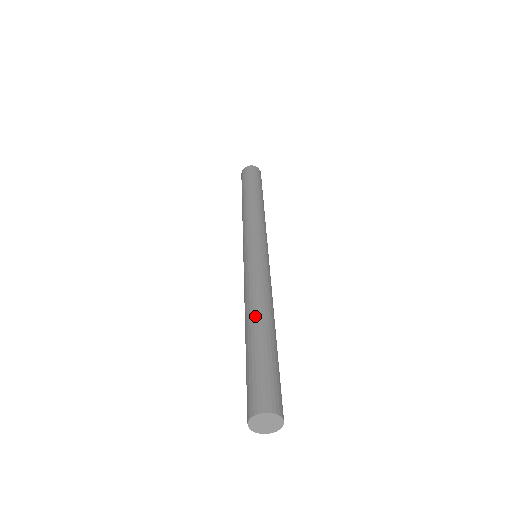
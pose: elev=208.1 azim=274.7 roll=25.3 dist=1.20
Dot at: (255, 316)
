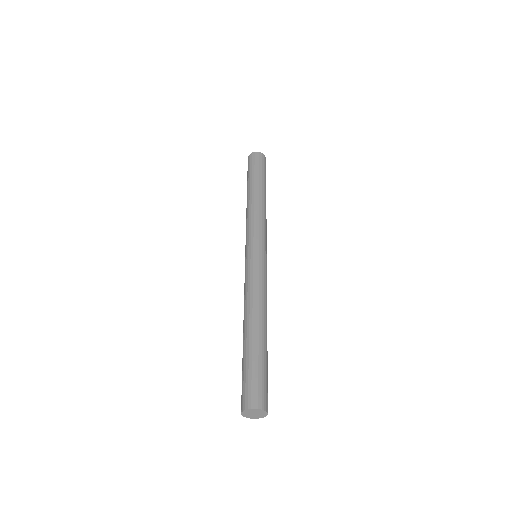
Dot at: (250, 322)
